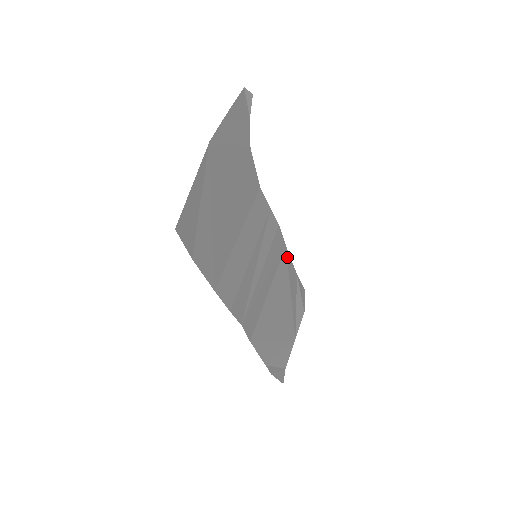
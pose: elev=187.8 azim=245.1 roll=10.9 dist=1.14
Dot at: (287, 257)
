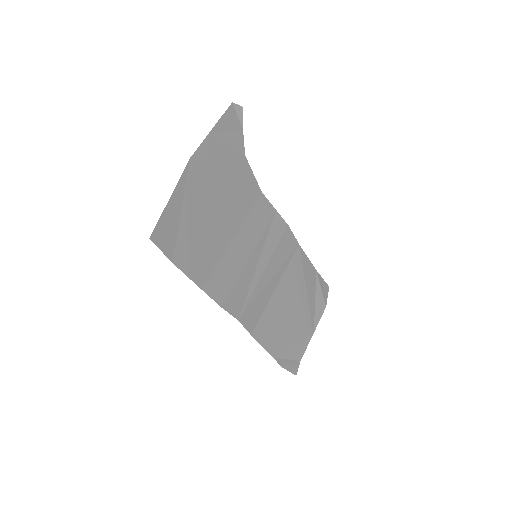
Dot at: (301, 255)
